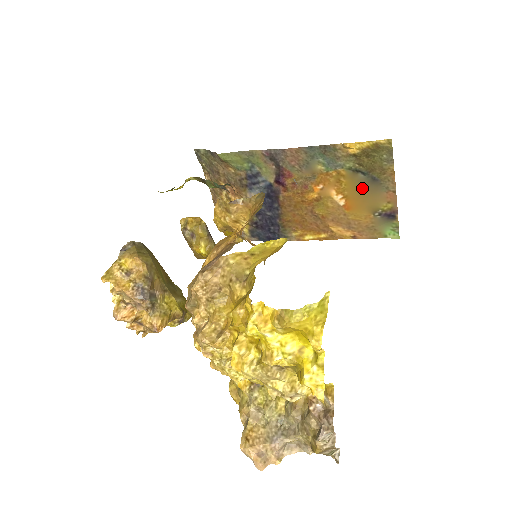
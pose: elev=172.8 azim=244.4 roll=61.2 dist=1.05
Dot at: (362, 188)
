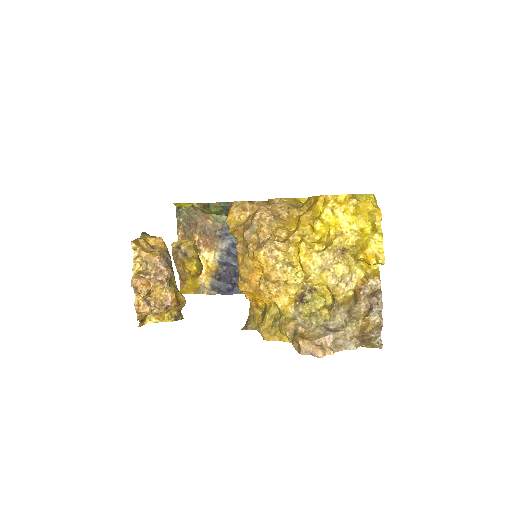
Dot at: occluded
